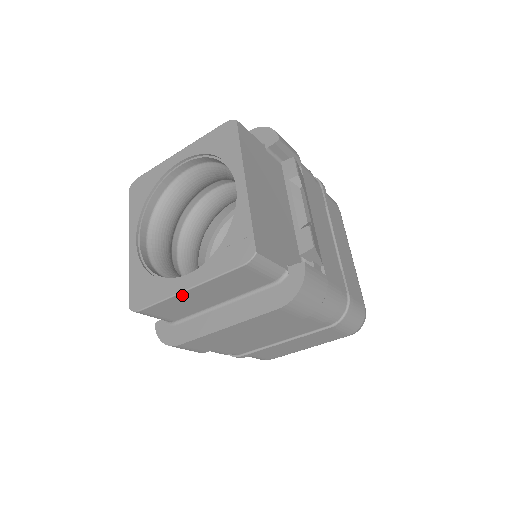
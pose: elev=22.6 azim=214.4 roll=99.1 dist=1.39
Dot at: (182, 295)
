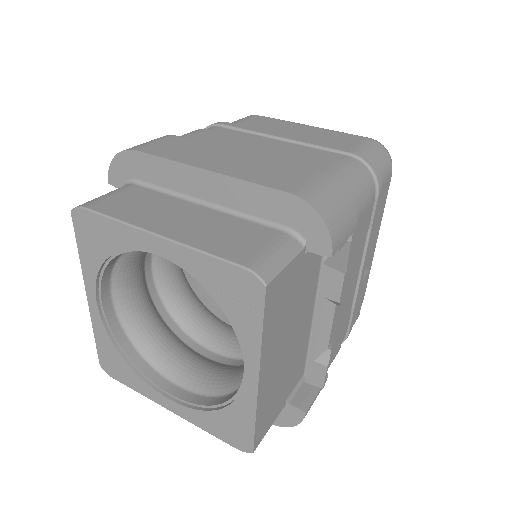
Dot at: occluded
